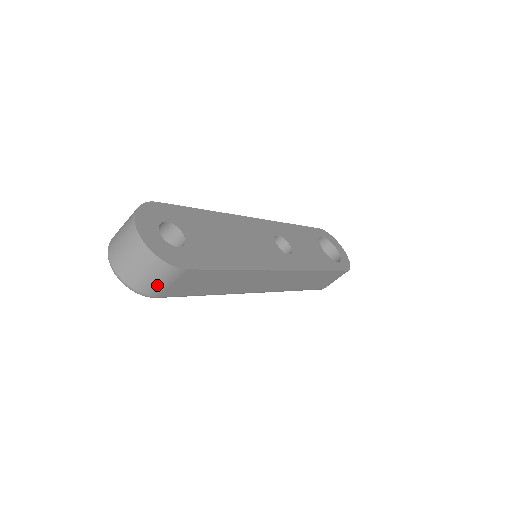
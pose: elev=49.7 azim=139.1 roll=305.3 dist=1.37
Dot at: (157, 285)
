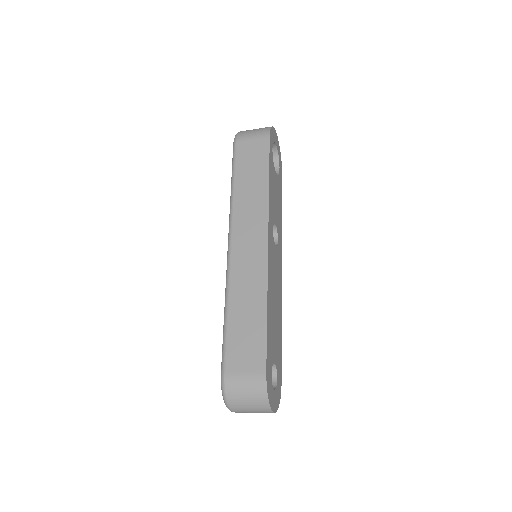
Dot at: occluded
